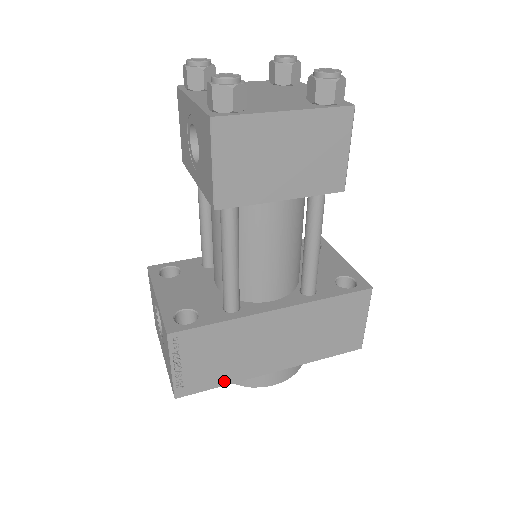
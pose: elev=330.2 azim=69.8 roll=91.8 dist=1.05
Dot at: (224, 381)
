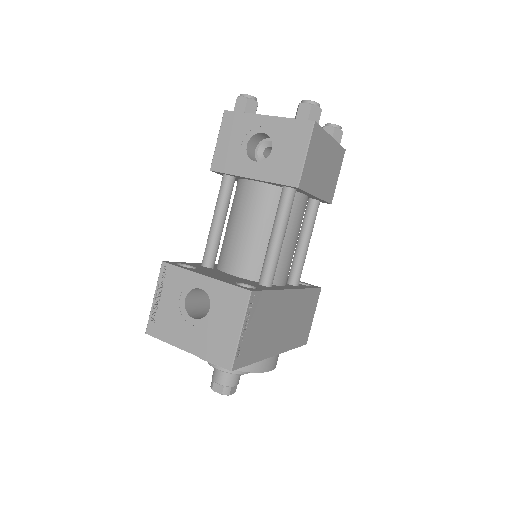
Dot at: (256, 357)
